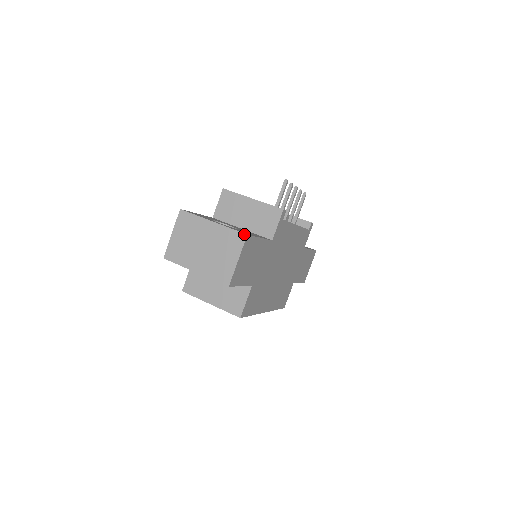
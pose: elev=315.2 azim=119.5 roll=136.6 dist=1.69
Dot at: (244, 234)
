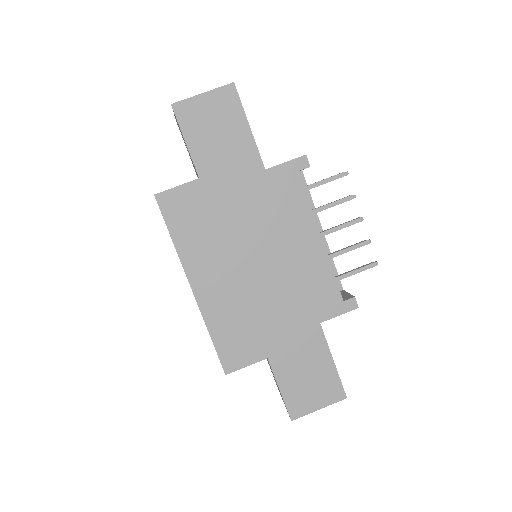
Dot at: (233, 83)
